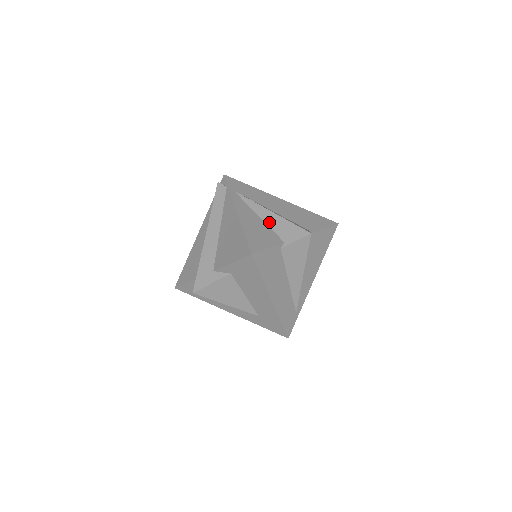
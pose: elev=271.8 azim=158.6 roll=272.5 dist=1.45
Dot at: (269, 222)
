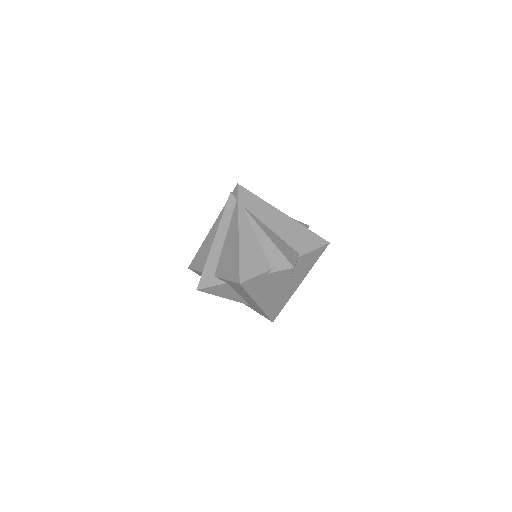
Dot at: (264, 246)
